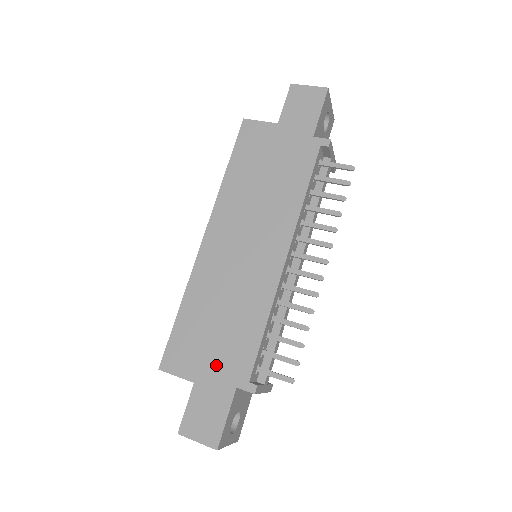
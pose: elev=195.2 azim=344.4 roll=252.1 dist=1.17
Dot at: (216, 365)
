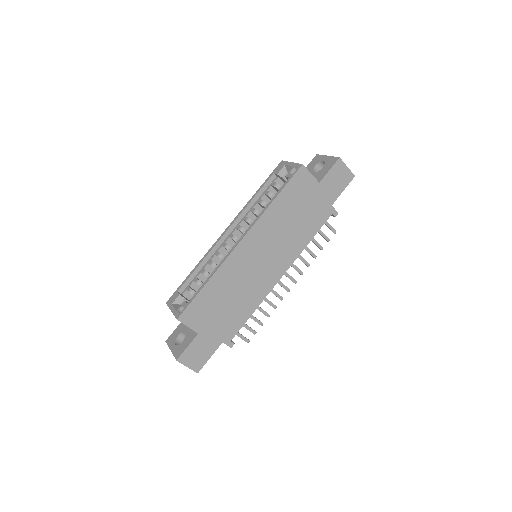
Dot at: (216, 327)
